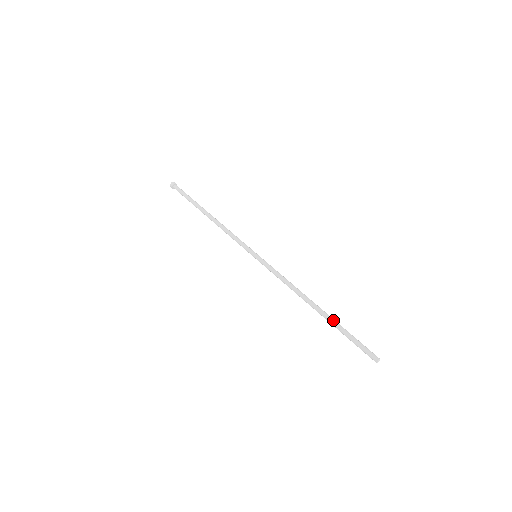
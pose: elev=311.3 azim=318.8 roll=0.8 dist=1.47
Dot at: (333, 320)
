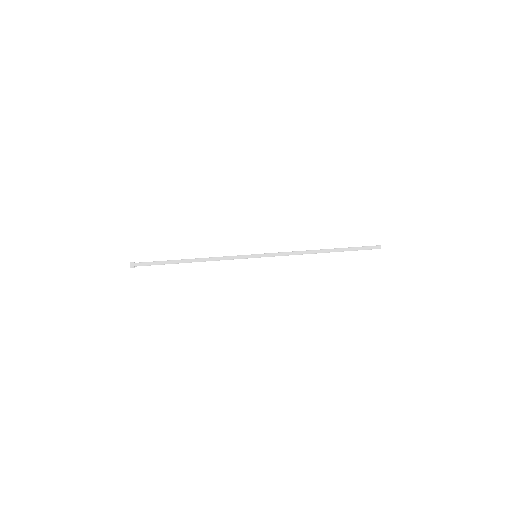
Dot at: (340, 248)
